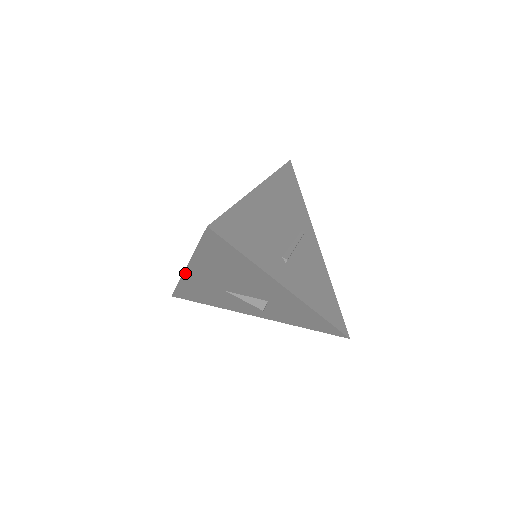
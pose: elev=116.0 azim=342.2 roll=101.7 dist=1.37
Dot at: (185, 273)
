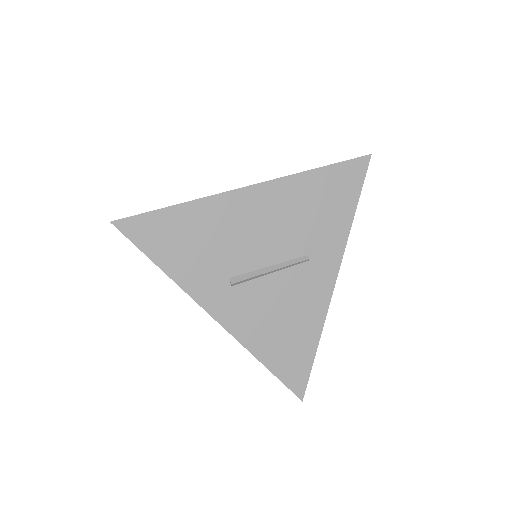
Dot at: occluded
